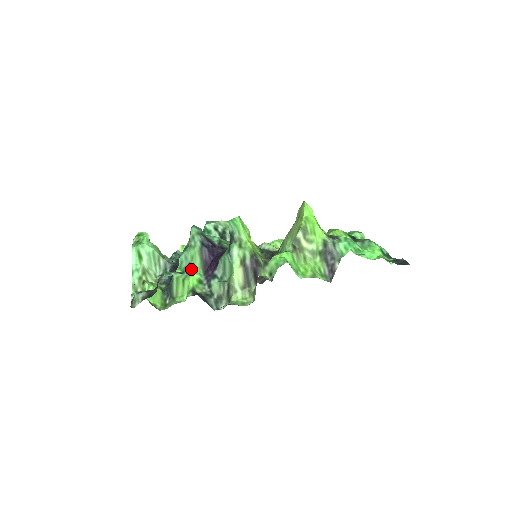
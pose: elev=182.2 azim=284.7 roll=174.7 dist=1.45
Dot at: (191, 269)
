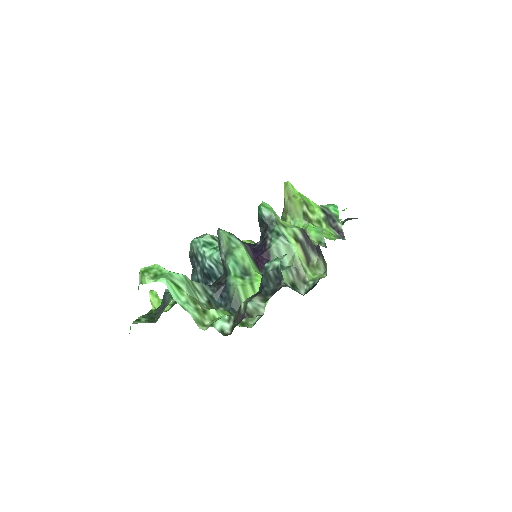
Dot at: (249, 271)
